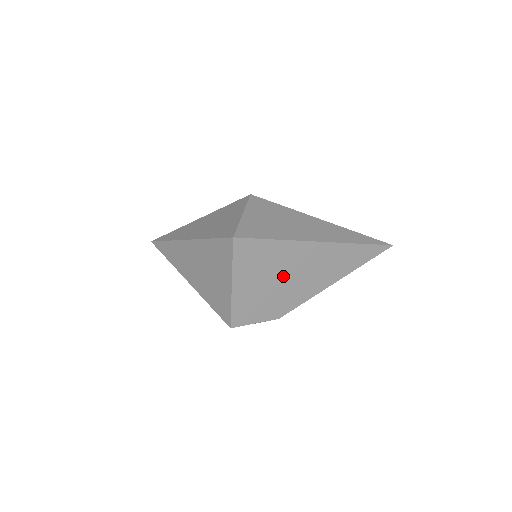
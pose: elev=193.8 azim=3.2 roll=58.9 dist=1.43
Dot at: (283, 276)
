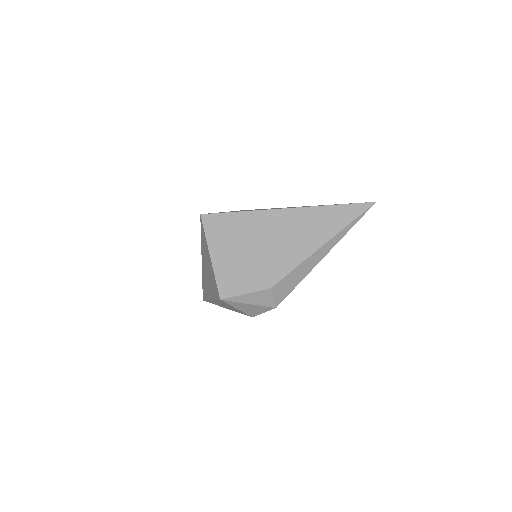
Dot at: (259, 244)
